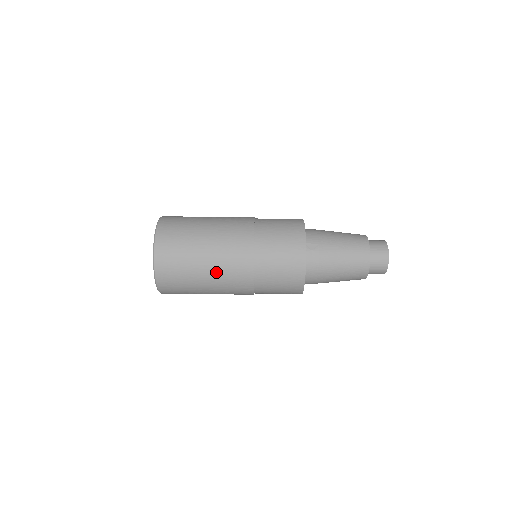
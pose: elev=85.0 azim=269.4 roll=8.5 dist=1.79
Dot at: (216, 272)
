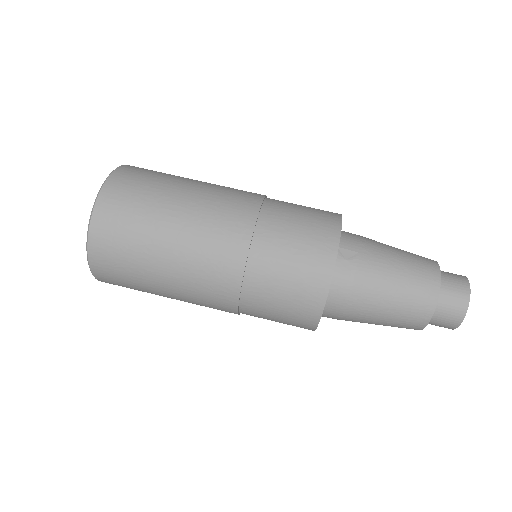
Dot at: (184, 258)
